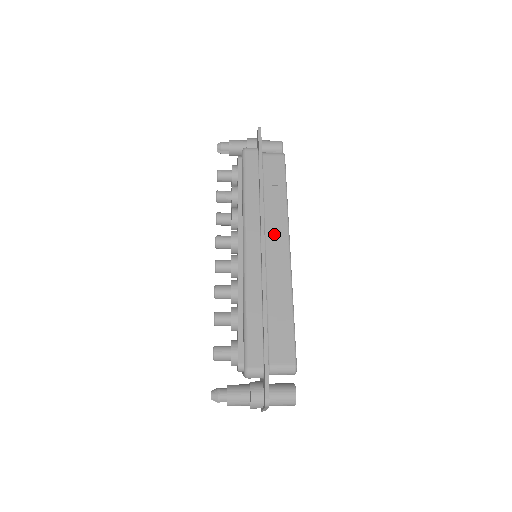
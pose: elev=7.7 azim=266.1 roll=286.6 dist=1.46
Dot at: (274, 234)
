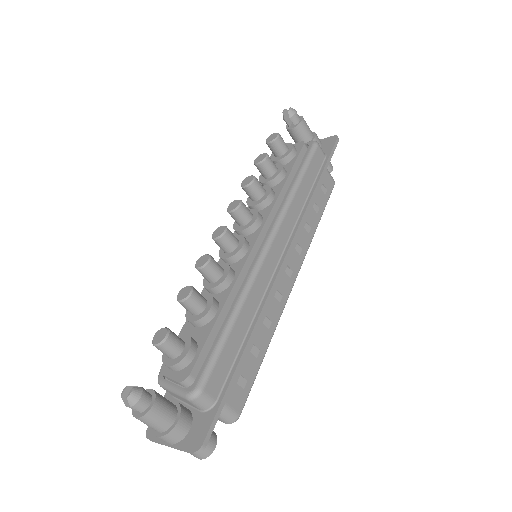
Dot at: (293, 253)
